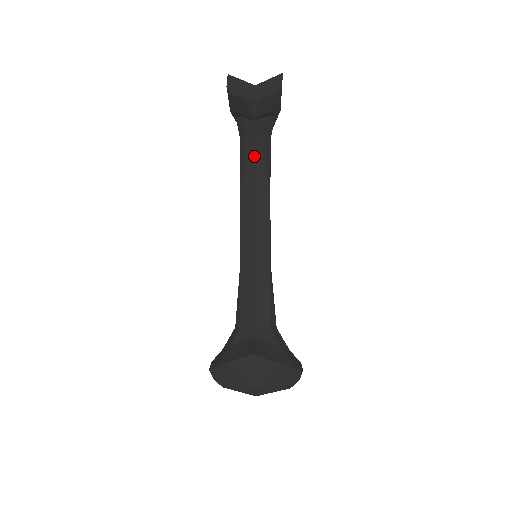
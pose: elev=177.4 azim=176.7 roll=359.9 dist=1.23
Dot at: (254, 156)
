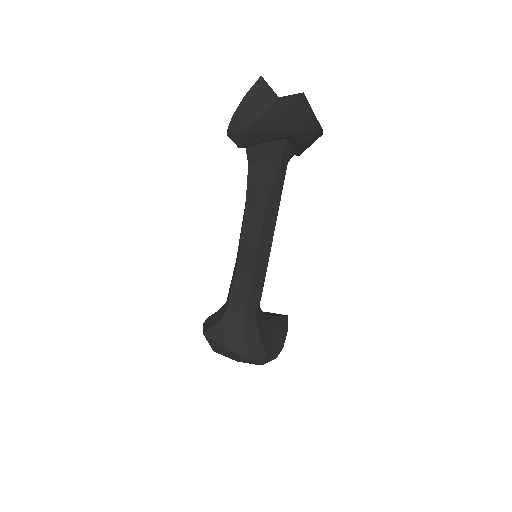
Dot at: (248, 178)
